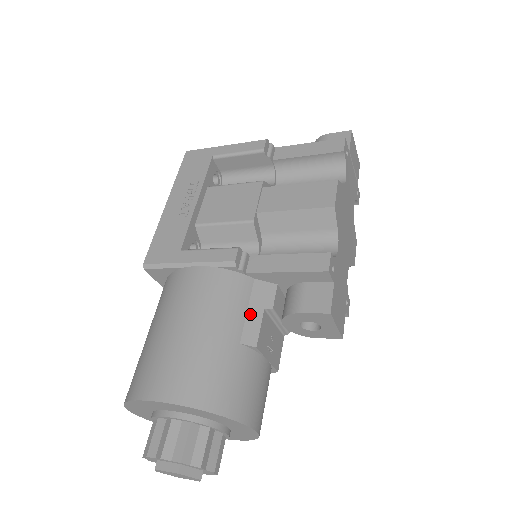
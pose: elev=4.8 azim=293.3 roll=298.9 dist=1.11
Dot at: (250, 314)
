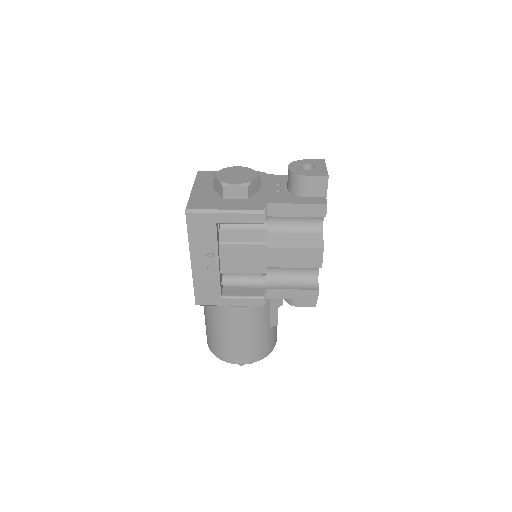
Dot at: (272, 314)
